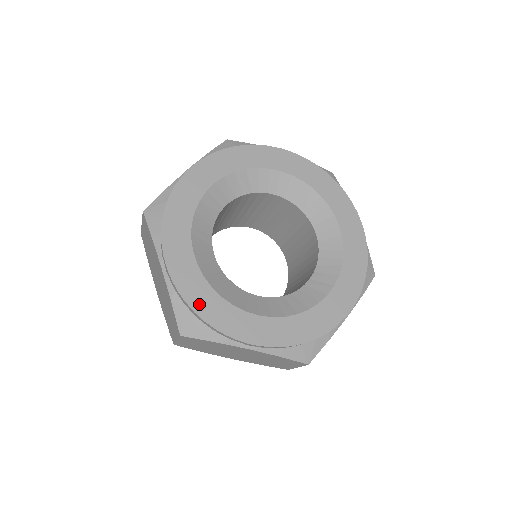
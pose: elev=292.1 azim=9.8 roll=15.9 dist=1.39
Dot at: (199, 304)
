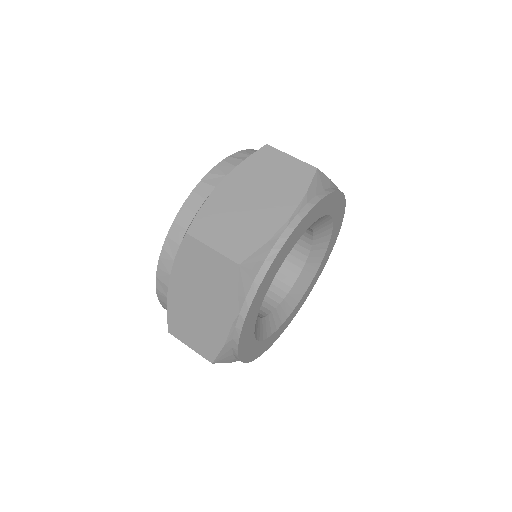
Dot at: (243, 349)
